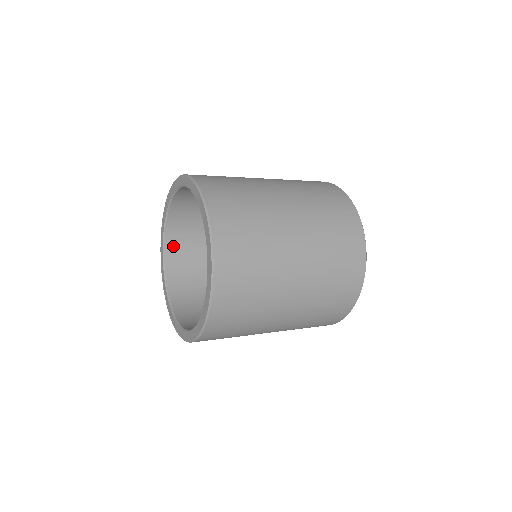
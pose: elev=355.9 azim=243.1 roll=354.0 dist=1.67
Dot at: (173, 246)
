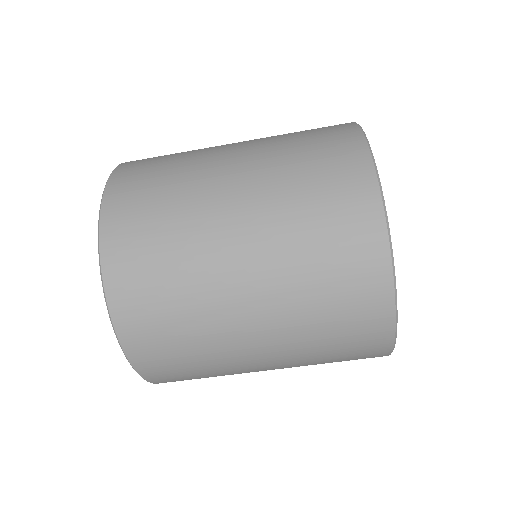
Dot at: occluded
